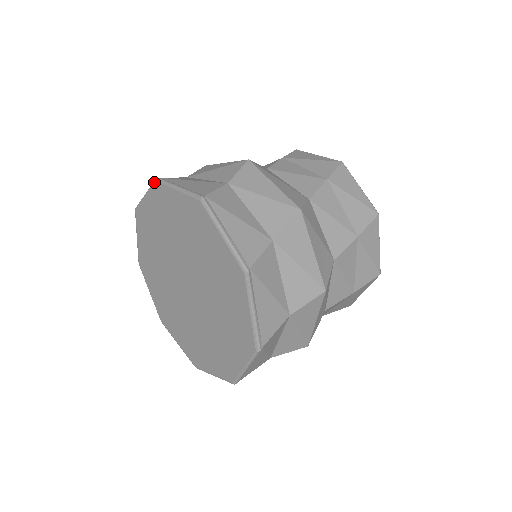
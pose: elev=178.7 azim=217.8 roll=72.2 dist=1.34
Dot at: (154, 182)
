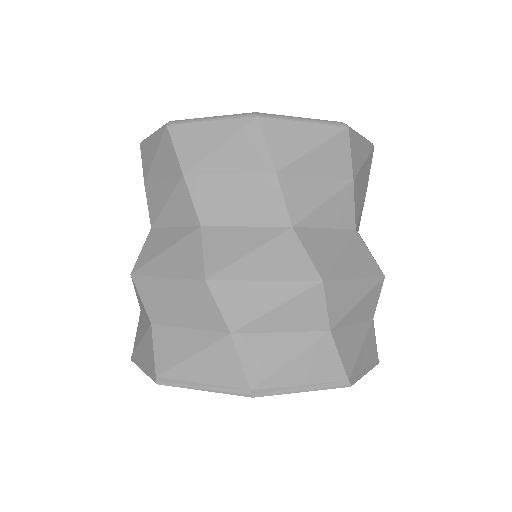
Dot at: occluded
